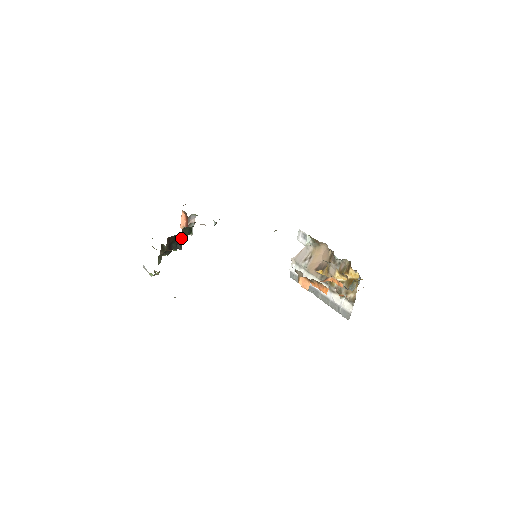
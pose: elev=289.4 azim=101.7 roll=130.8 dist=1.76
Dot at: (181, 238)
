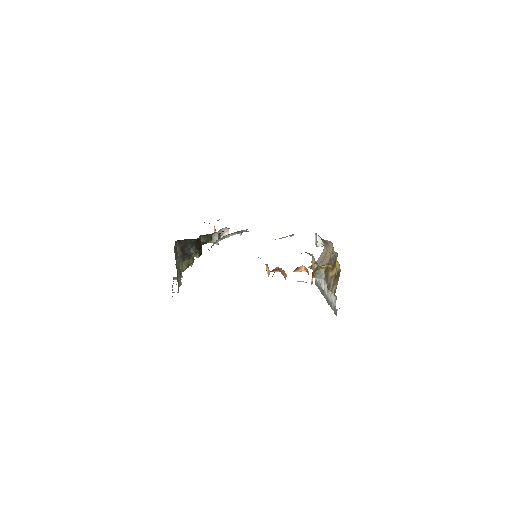
Dot at: (194, 243)
